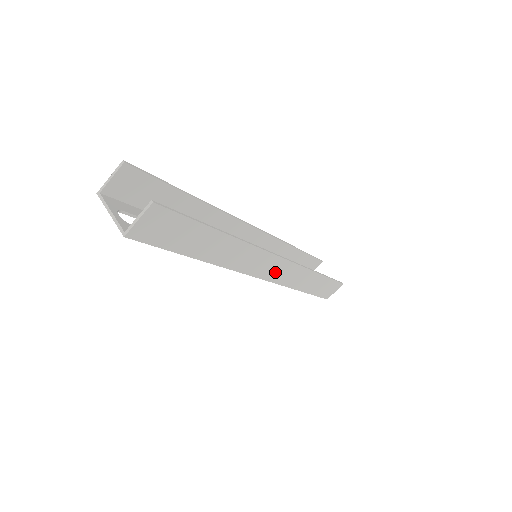
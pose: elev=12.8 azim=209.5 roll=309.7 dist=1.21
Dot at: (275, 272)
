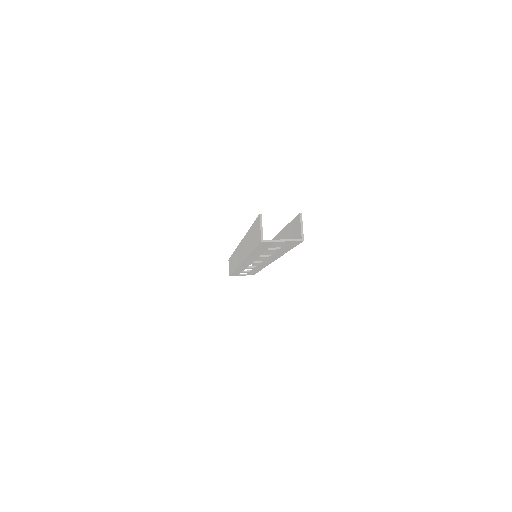
Dot at: occluded
